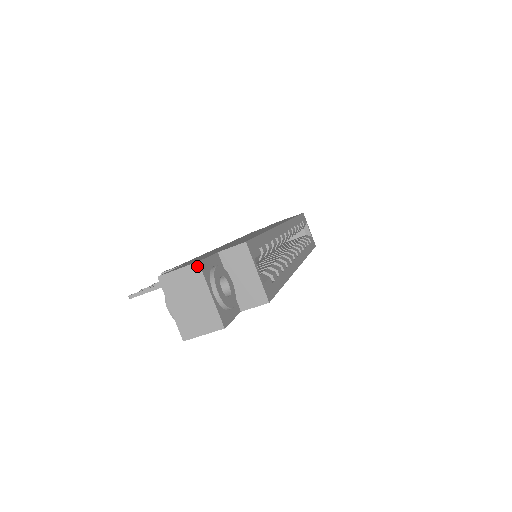
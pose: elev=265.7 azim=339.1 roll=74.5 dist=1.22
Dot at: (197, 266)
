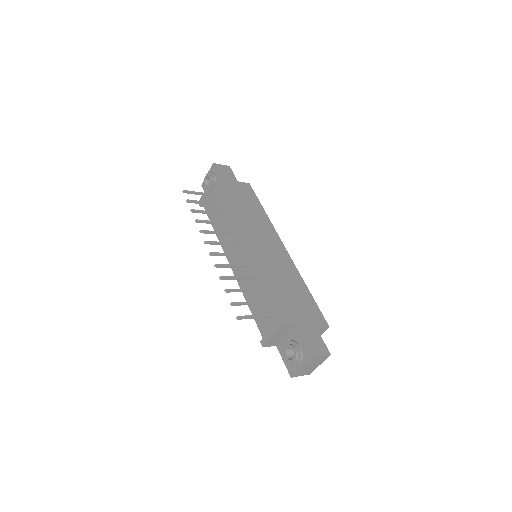
Dot at: occluded
